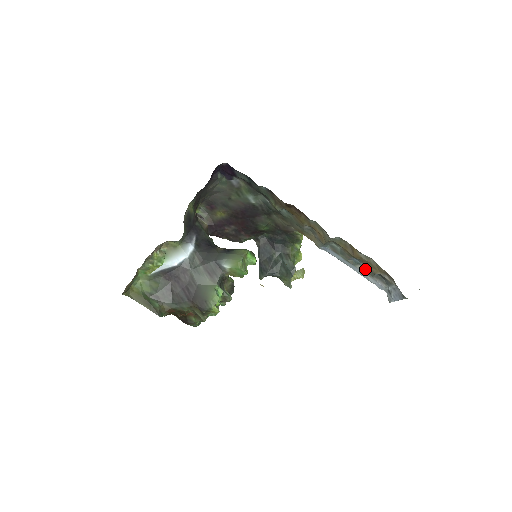
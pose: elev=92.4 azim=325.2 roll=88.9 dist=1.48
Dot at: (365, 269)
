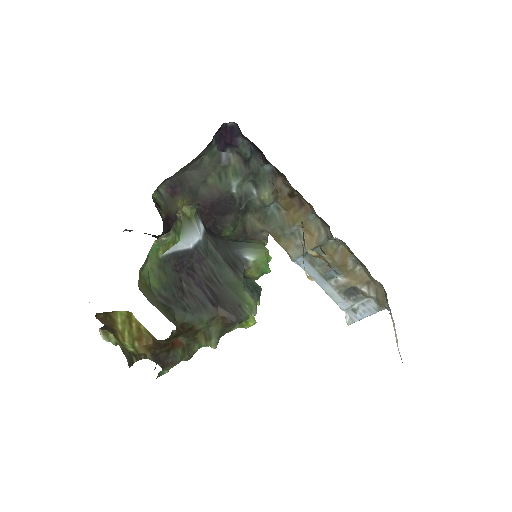
Dot at: (338, 283)
